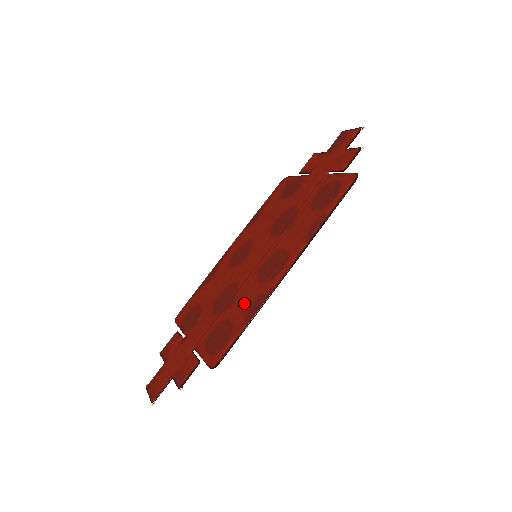
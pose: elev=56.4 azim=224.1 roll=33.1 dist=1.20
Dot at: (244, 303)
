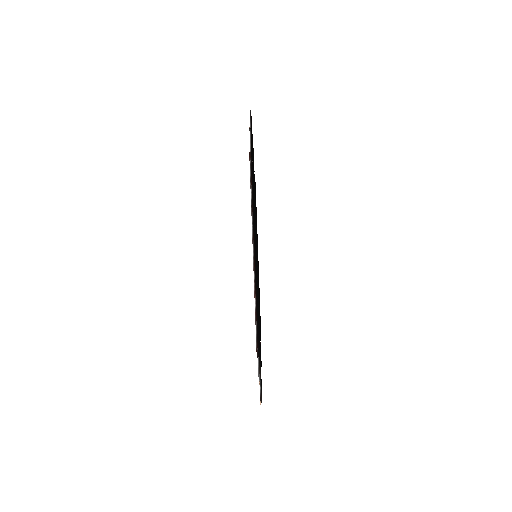
Dot at: occluded
